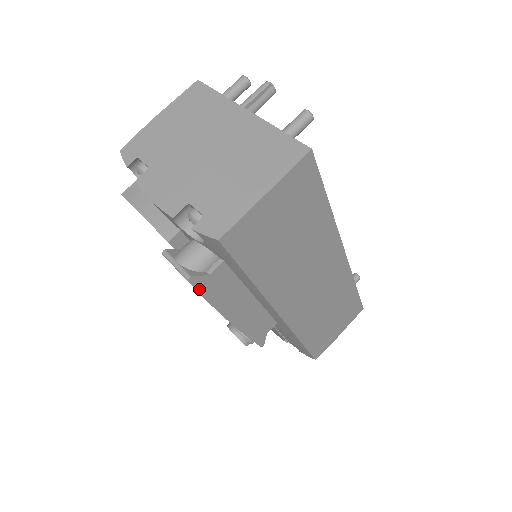
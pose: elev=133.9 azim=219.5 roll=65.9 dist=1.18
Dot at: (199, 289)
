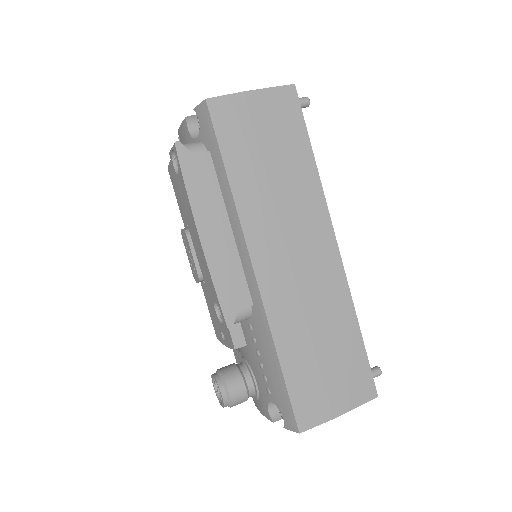
Dot at: (181, 162)
